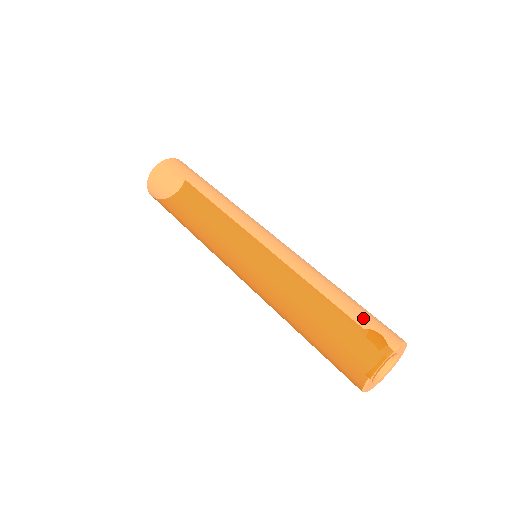
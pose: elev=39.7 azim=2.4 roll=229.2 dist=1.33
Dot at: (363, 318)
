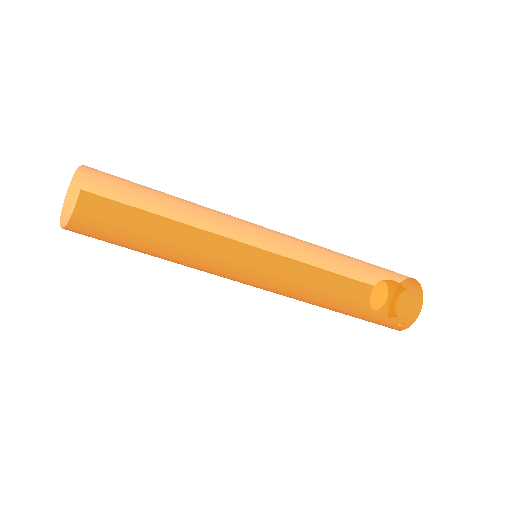
Dot at: (393, 284)
